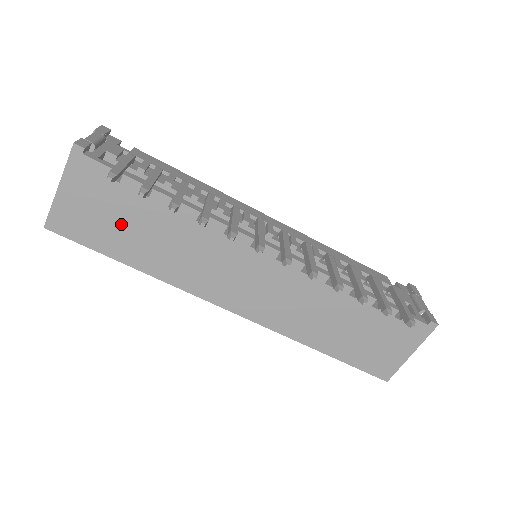
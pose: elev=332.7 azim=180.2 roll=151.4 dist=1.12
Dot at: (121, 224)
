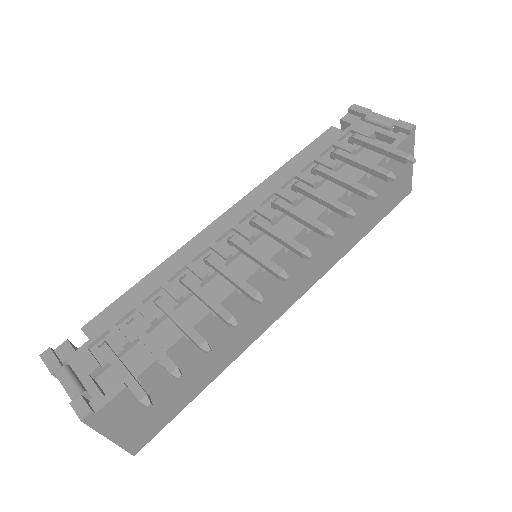
Dot at: (174, 387)
